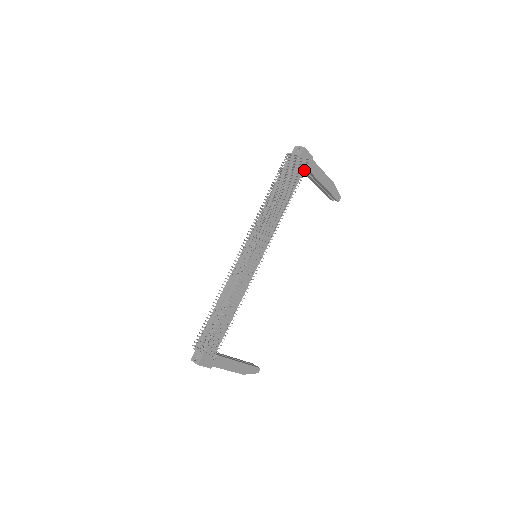
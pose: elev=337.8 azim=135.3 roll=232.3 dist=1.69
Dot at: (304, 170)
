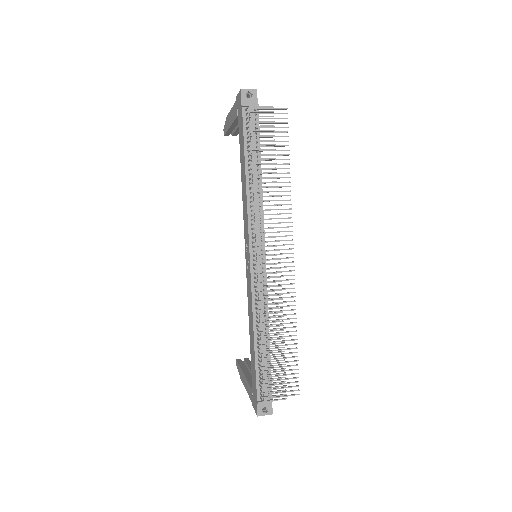
Dot at: occluded
